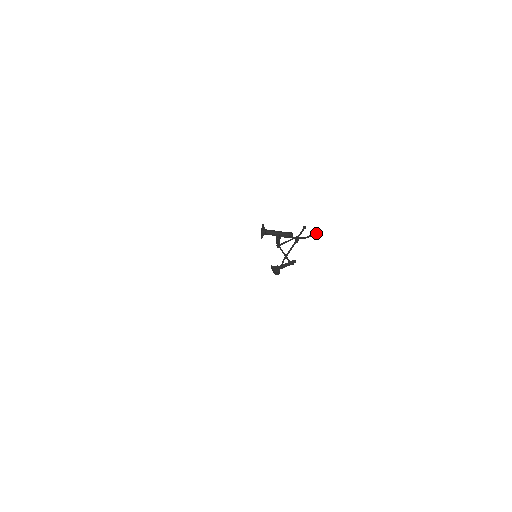
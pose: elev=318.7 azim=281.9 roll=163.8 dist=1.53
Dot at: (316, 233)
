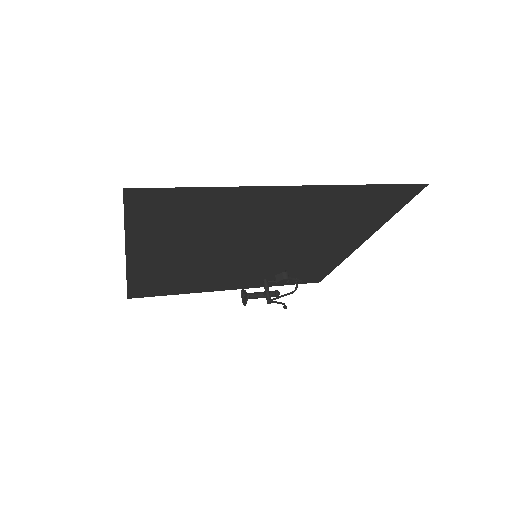
Dot at: (301, 283)
